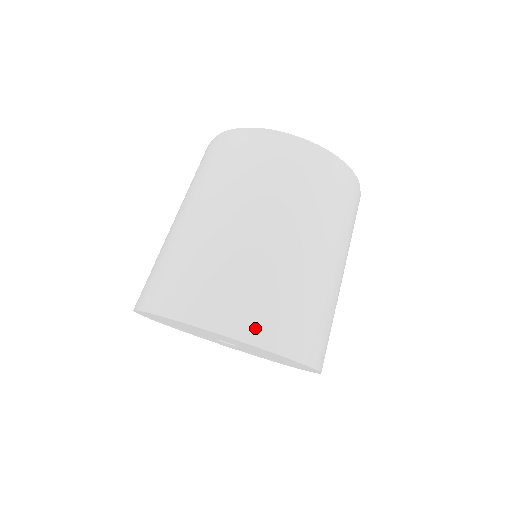
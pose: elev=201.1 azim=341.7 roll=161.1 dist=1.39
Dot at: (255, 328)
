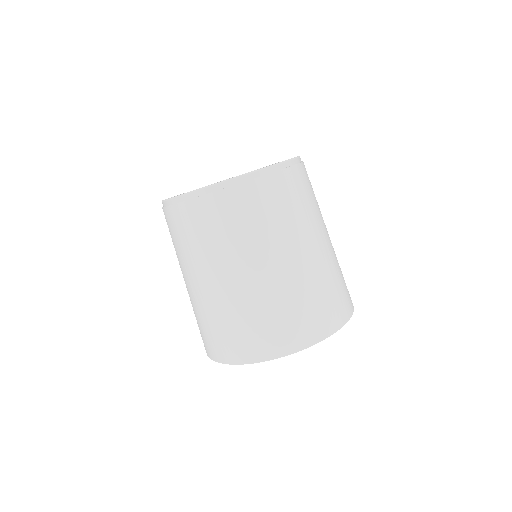
Dot at: (243, 353)
